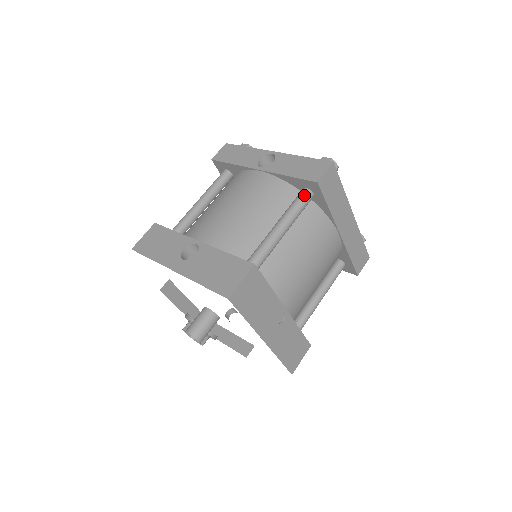
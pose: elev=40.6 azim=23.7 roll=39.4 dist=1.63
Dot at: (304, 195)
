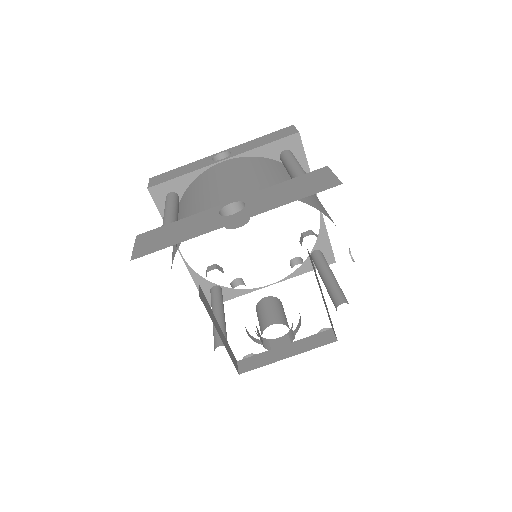
Dot at: (289, 152)
